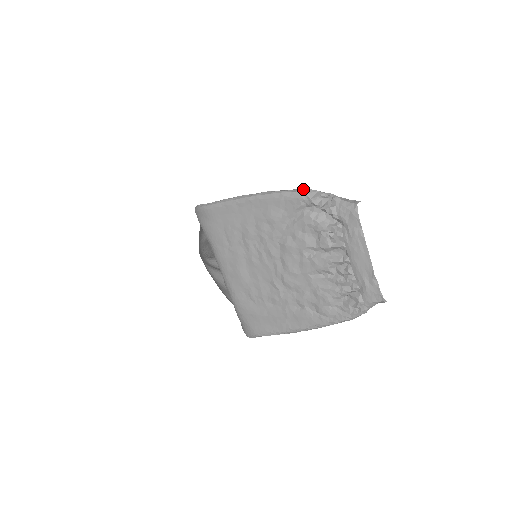
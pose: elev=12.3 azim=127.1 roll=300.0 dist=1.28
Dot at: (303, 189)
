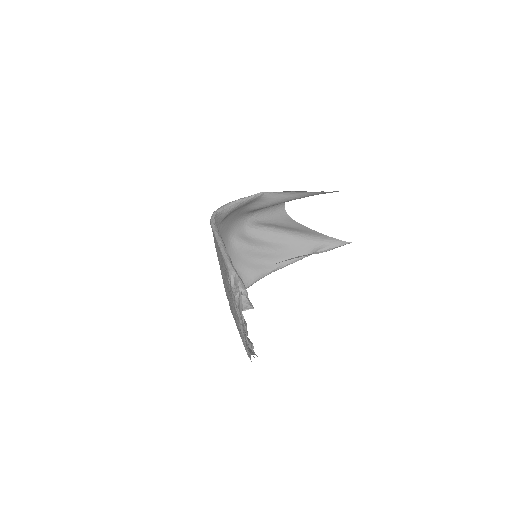
Dot at: (234, 270)
